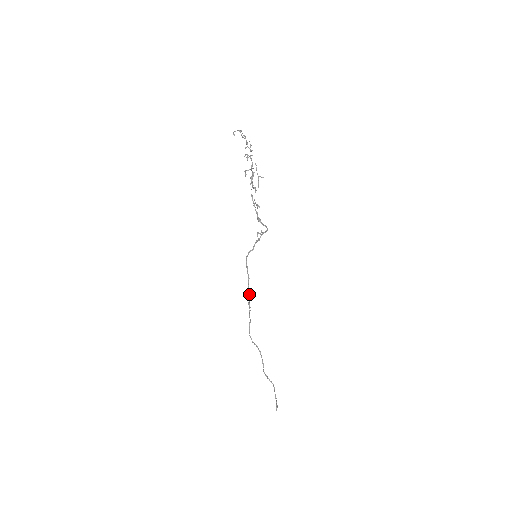
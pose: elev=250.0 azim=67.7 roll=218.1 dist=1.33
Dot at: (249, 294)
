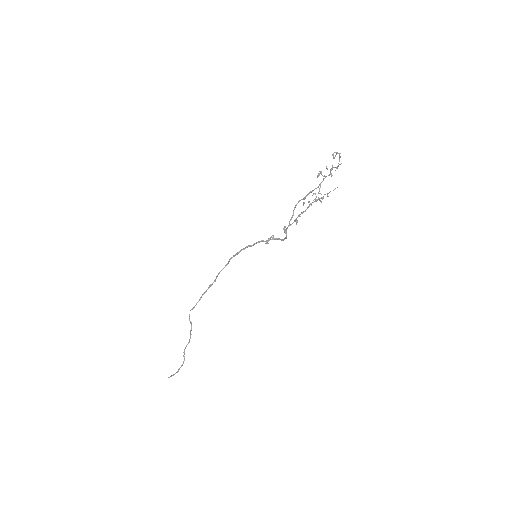
Dot at: occluded
